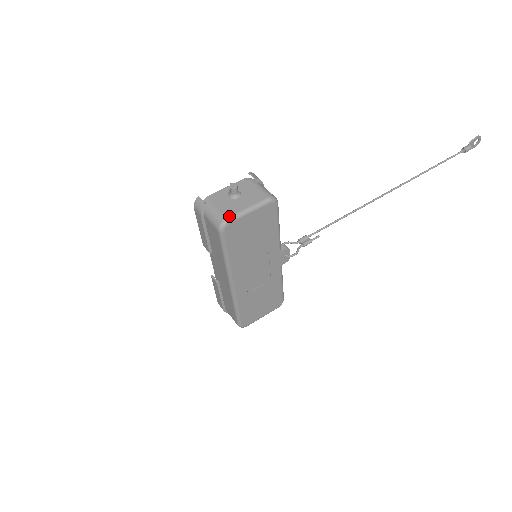
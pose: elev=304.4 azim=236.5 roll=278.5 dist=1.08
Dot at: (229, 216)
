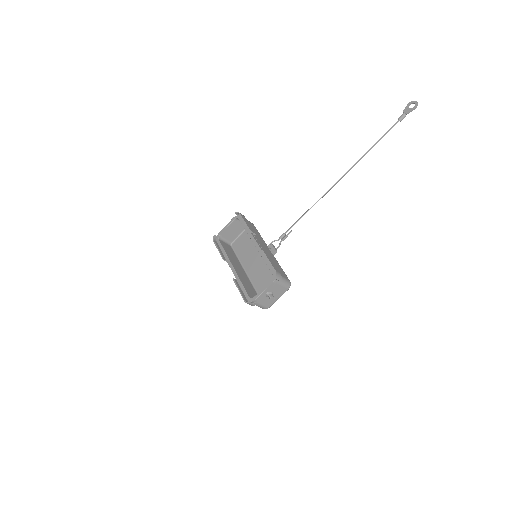
Dot at: occluded
